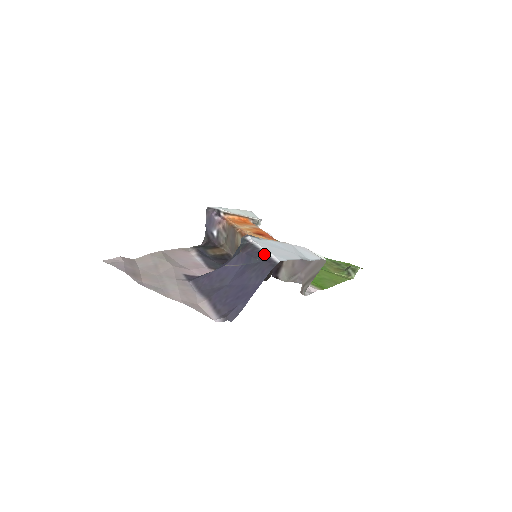
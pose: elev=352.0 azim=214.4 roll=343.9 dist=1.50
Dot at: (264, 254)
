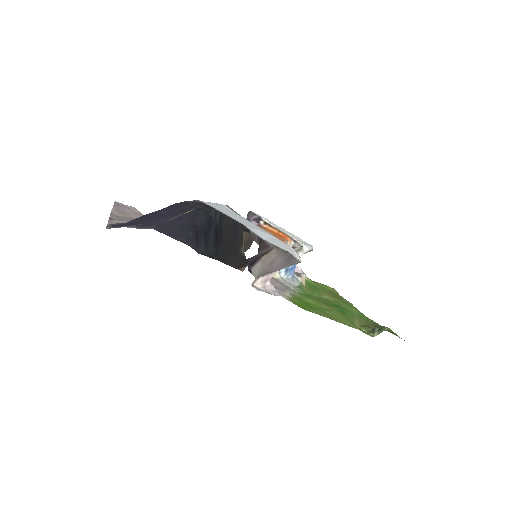
Dot at: occluded
